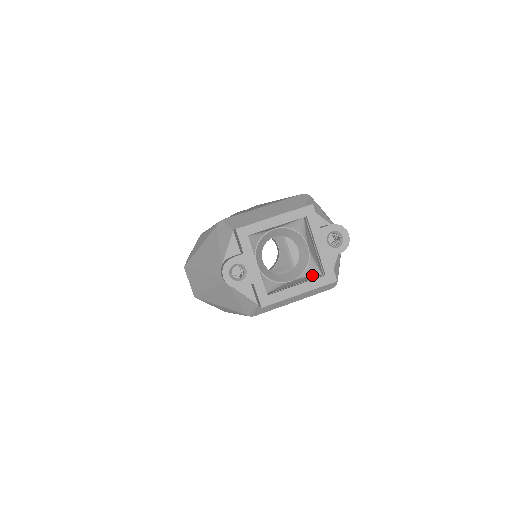
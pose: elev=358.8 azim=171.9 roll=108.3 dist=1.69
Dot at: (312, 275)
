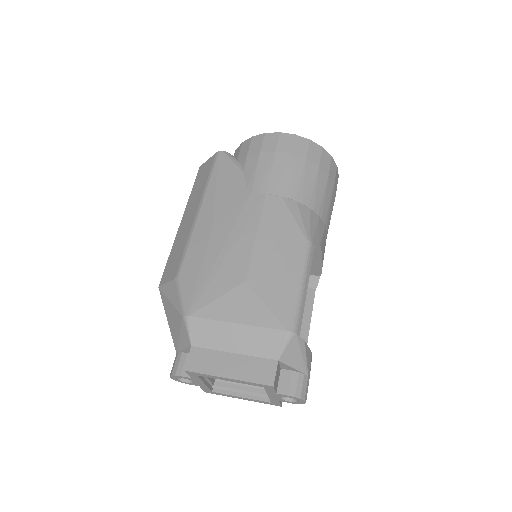
Dot at: occluded
